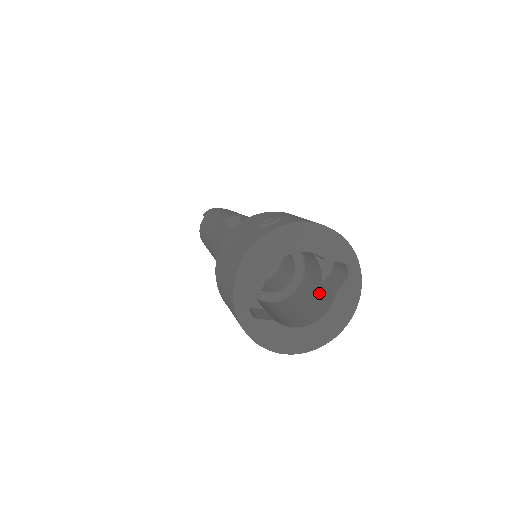
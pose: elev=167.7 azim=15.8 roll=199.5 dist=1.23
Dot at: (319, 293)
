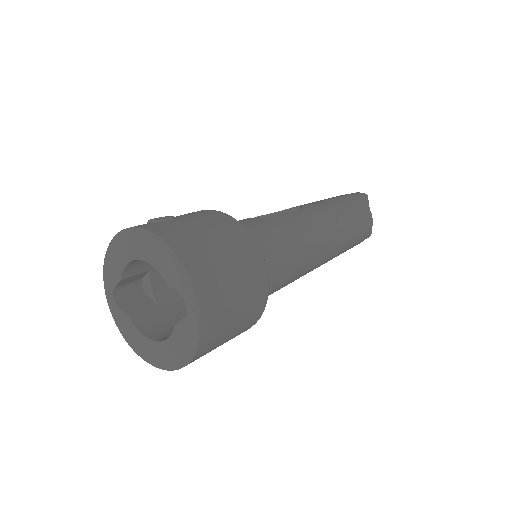
Dot at: occluded
